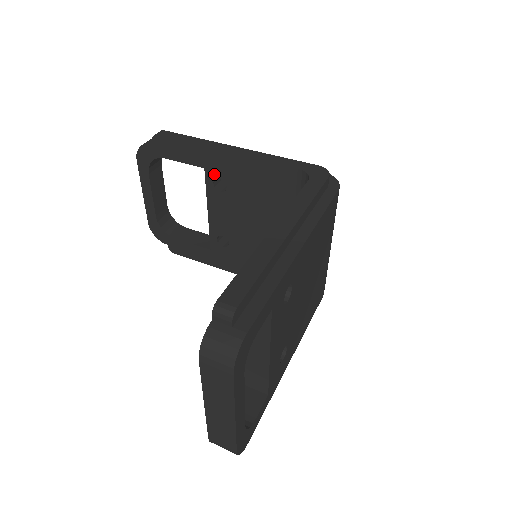
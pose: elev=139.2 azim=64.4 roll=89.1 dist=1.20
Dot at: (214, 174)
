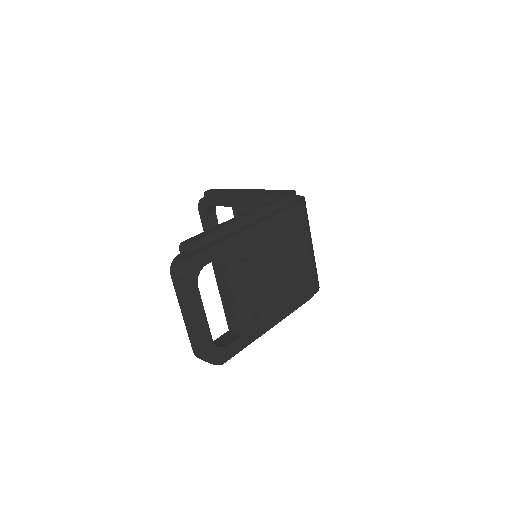
Dot at: (237, 209)
